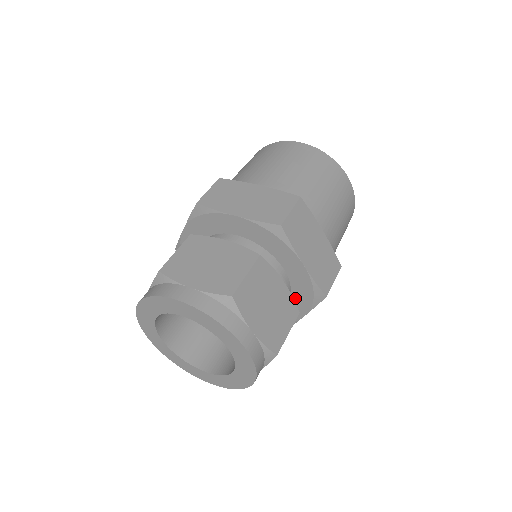
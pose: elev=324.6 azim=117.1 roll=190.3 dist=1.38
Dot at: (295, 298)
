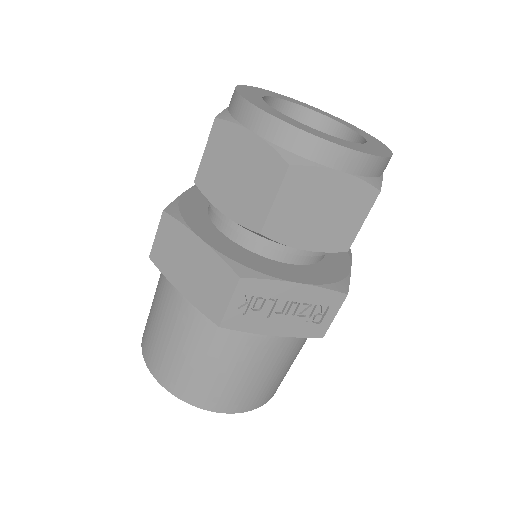
Dot at: occluded
